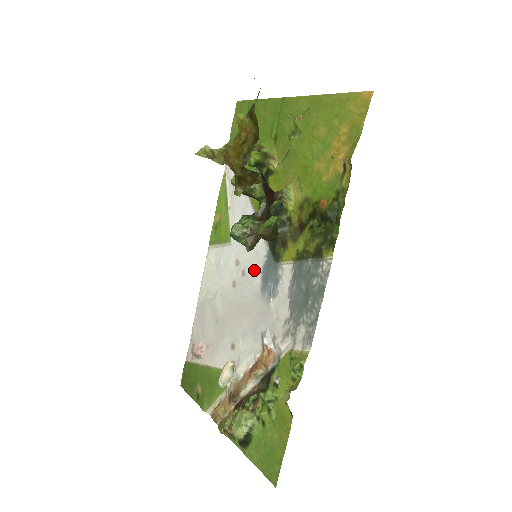
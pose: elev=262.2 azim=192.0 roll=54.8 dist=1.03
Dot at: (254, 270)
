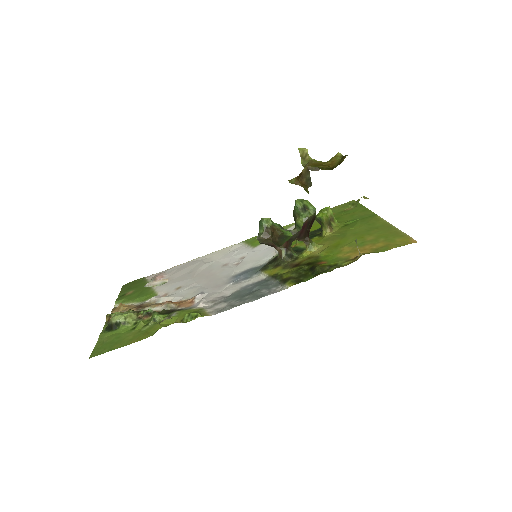
Dot at: (245, 266)
